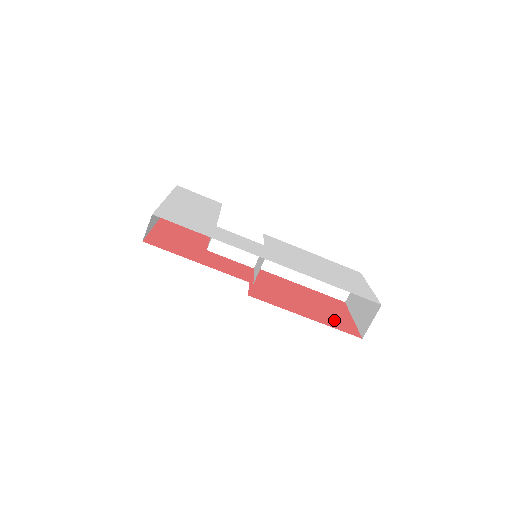
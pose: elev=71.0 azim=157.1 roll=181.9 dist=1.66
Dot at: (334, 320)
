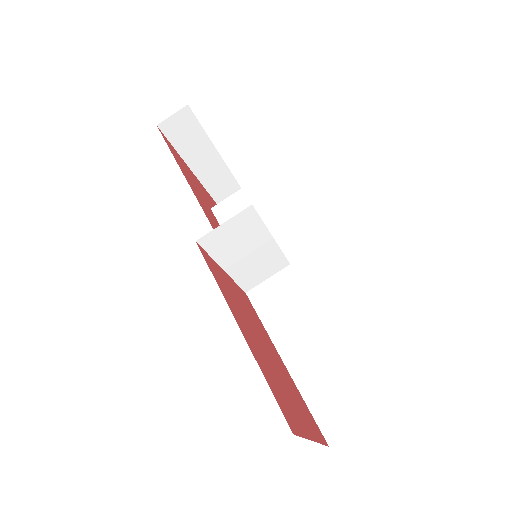
Dot at: (278, 387)
